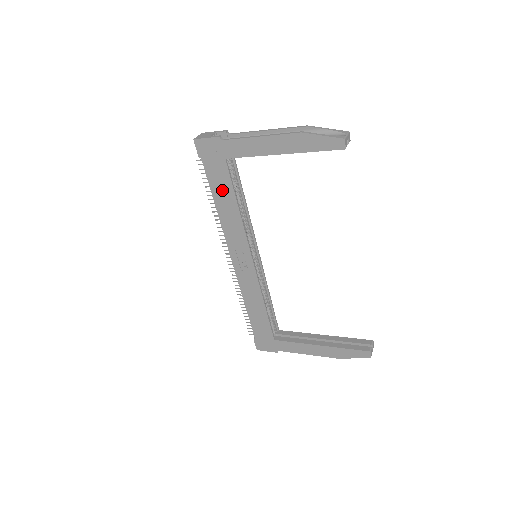
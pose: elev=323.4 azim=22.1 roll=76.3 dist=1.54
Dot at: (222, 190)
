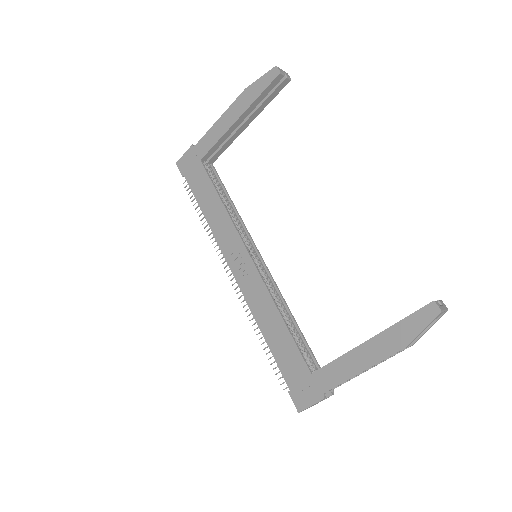
Dot at: (205, 193)
